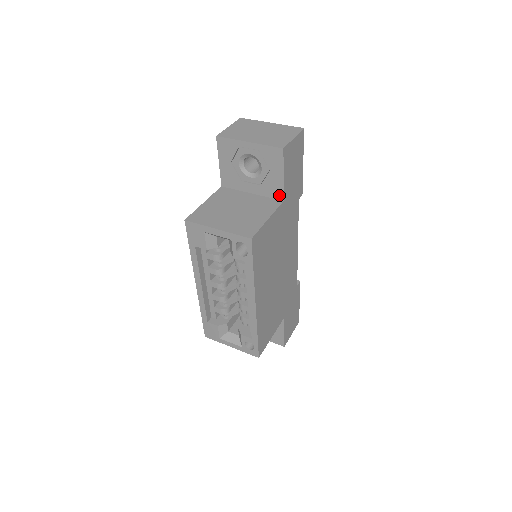
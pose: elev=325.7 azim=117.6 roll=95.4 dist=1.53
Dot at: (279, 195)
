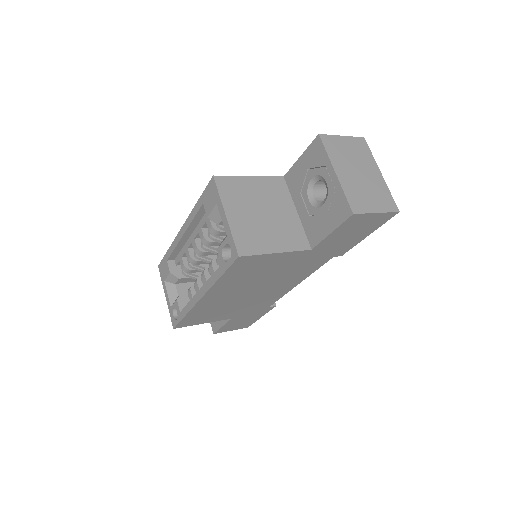
Dot at: (313, 241)
